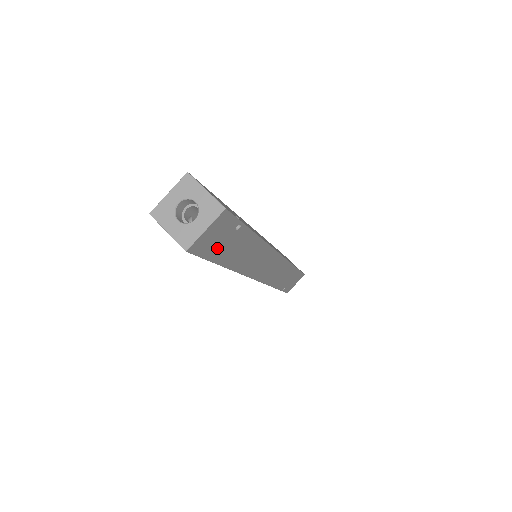
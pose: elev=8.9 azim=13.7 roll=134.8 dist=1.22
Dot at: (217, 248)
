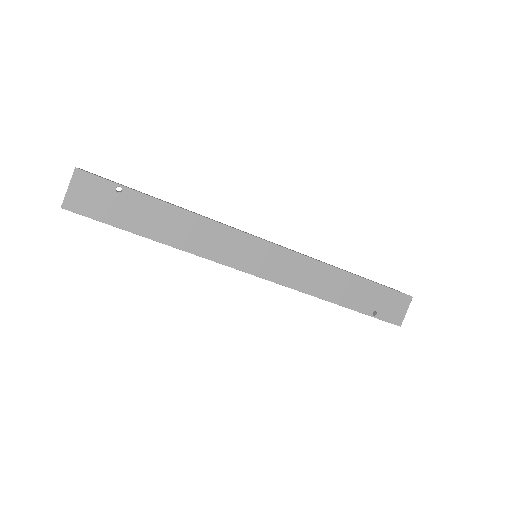
Dot at: (109, 211)
